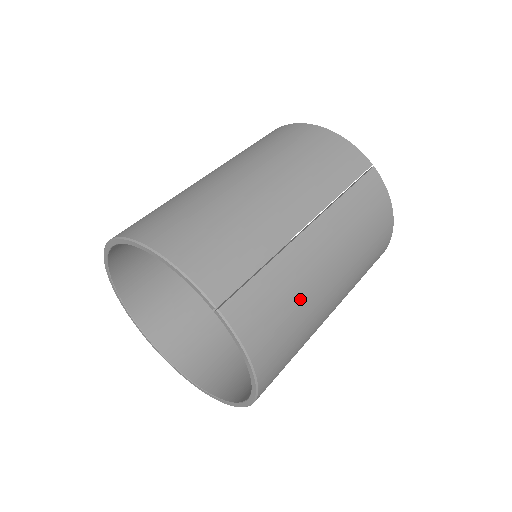
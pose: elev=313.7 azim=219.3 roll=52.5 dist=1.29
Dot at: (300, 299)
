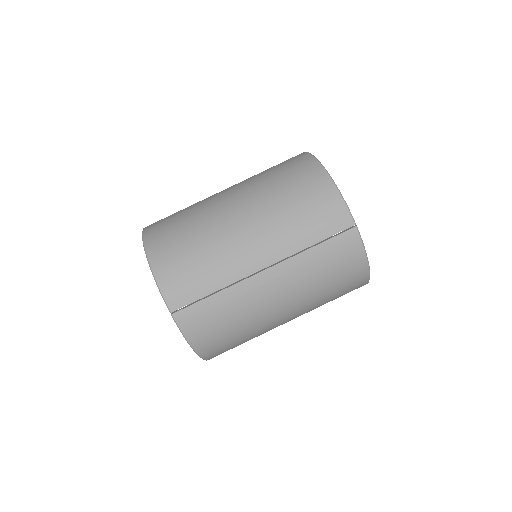
Dot at: (242, 318)
